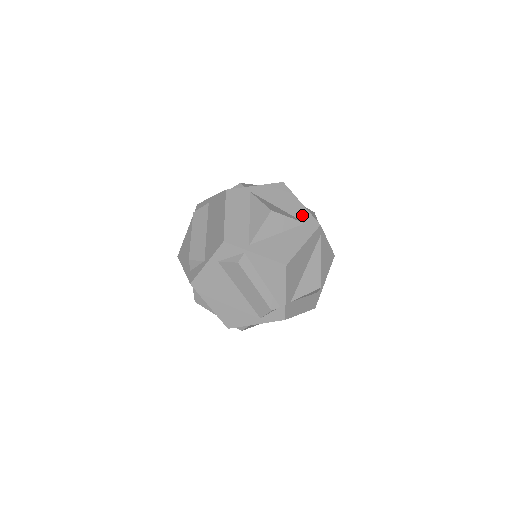
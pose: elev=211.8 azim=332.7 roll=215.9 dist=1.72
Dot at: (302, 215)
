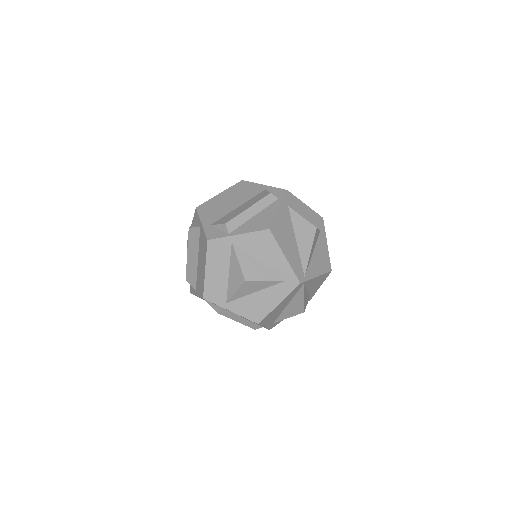
Dot at: (283, 272)
